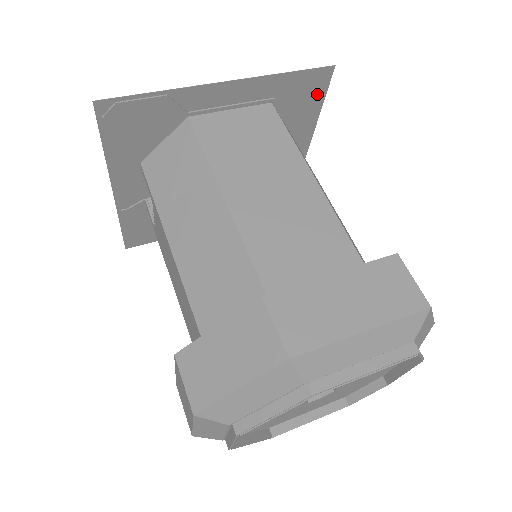
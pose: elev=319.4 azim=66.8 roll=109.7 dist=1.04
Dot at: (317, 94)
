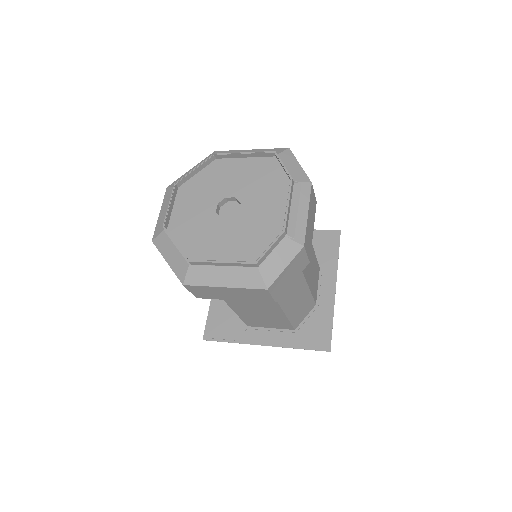
Dot at: (333, 245)
